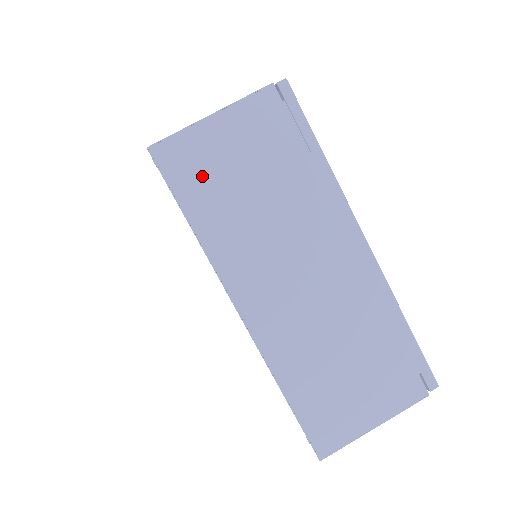
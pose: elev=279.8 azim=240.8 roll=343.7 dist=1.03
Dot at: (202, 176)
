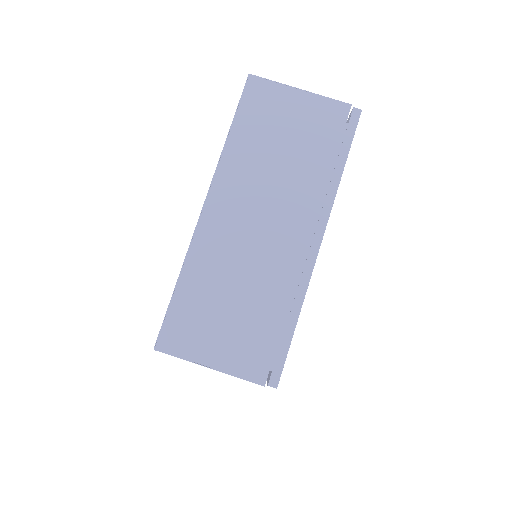
Dot at: (263, 114)
